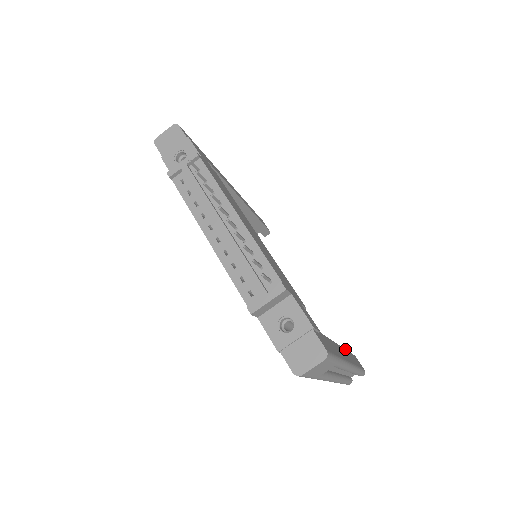
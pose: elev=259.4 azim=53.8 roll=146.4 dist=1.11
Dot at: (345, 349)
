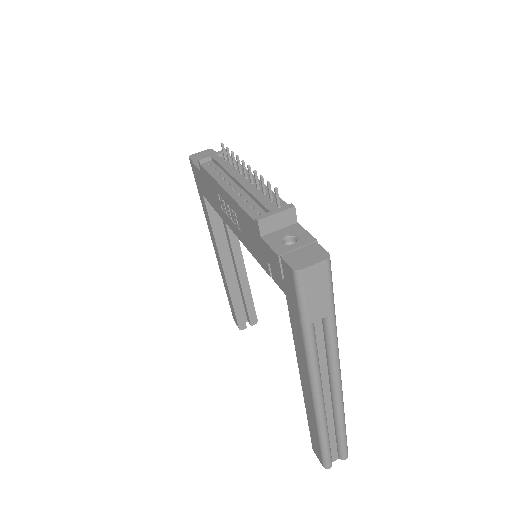
Dot at: occluded
